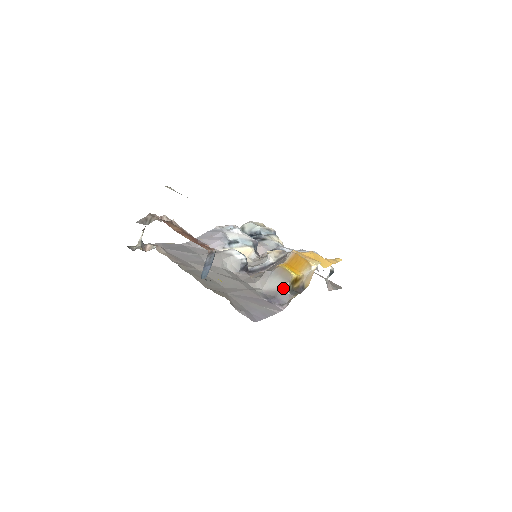
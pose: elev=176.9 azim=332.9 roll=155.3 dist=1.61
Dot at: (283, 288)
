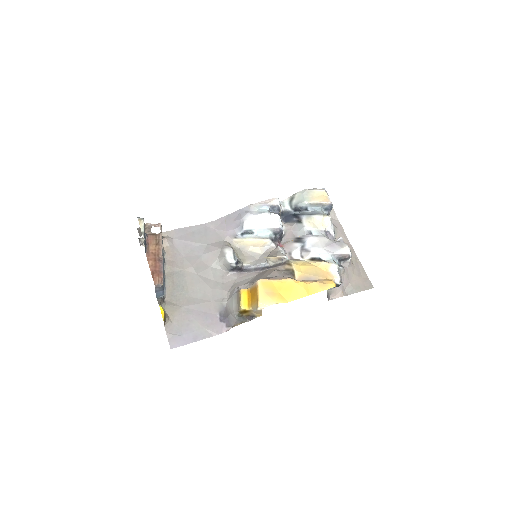
Dot at: (233, 313)
